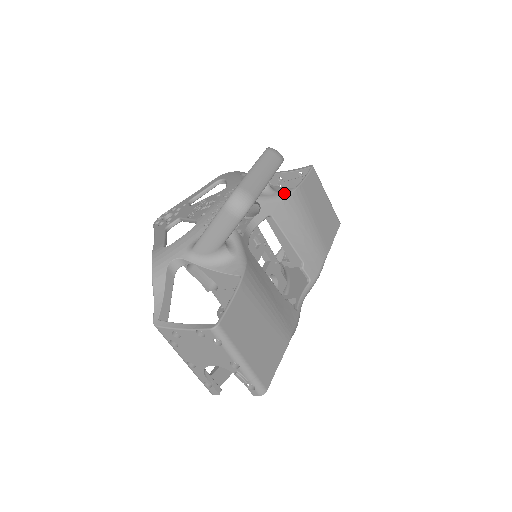
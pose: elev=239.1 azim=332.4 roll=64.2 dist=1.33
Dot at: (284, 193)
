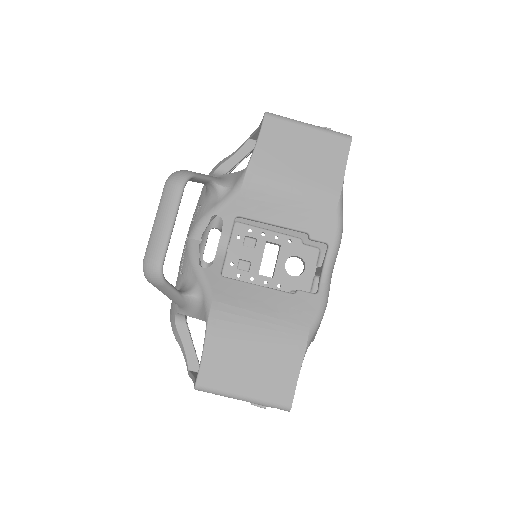
Dot at: (237, 183)
